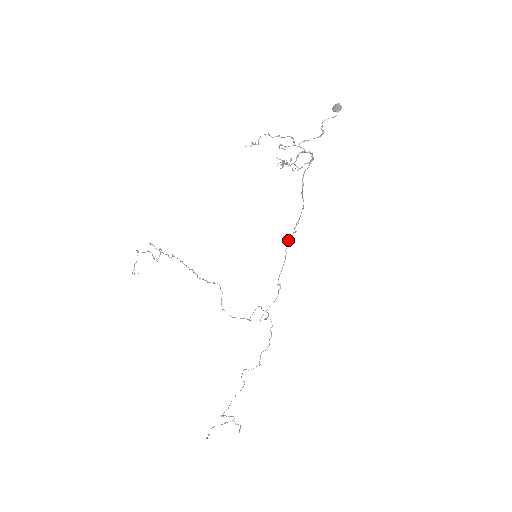
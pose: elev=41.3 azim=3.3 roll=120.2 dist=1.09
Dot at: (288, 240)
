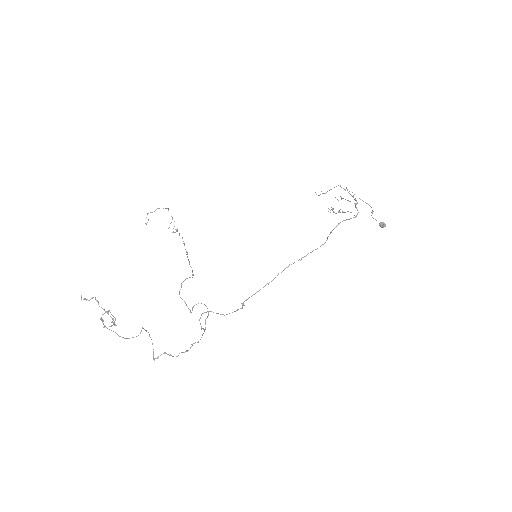
Dot at: (289, 264)
